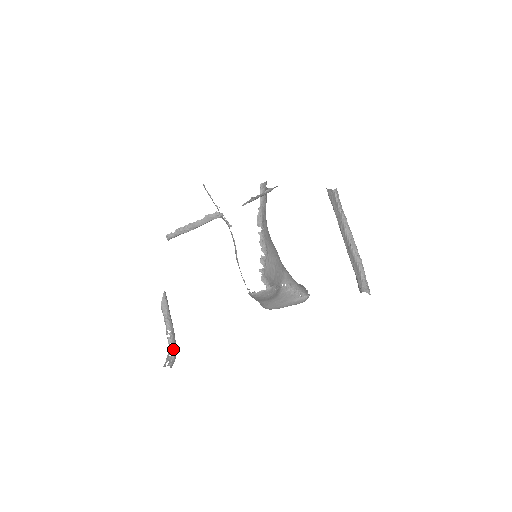
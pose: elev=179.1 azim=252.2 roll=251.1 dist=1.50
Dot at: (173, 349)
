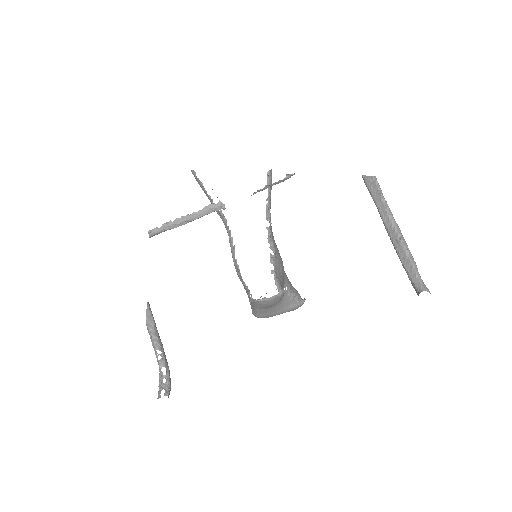
Dot at: (167, 374)
